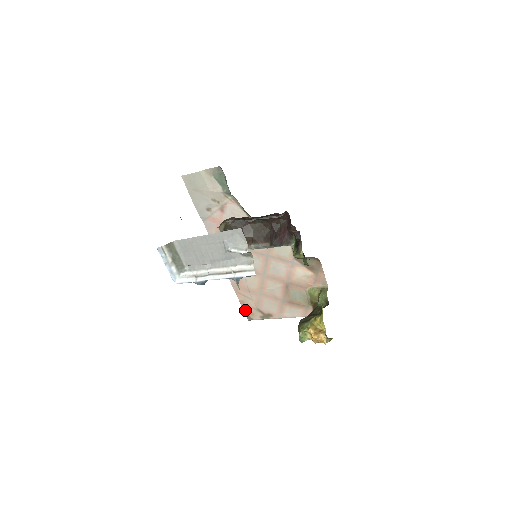
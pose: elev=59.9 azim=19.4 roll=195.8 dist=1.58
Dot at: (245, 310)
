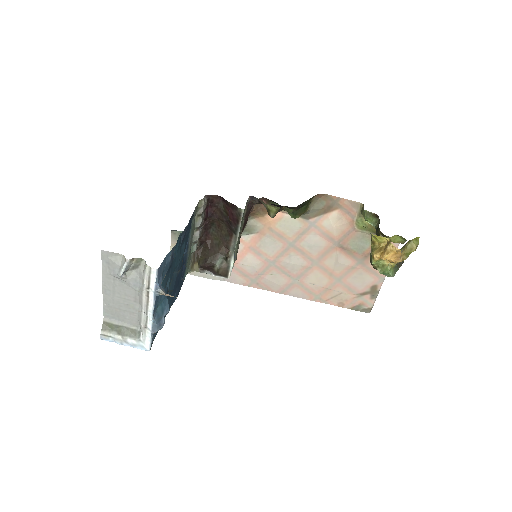
Dot at: (353, 308)
